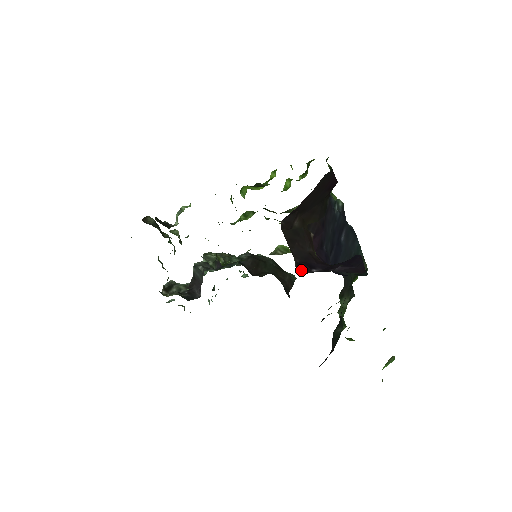
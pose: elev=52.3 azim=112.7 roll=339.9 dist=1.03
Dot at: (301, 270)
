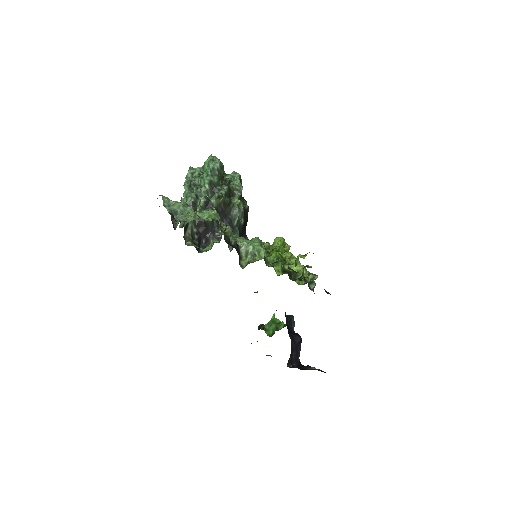
Dot at: (288, 363)
